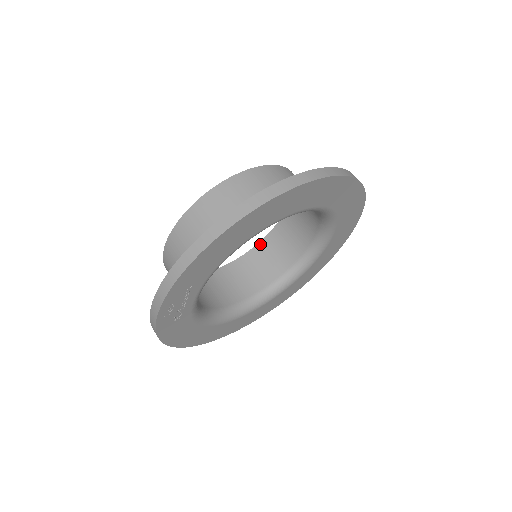
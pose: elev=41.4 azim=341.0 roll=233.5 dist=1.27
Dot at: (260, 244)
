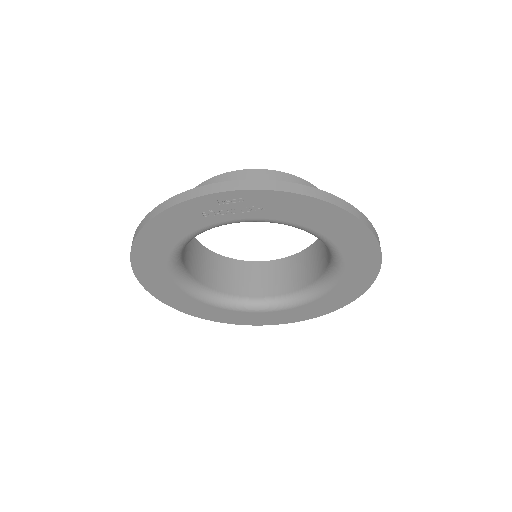
Dot at: (226, 258)
